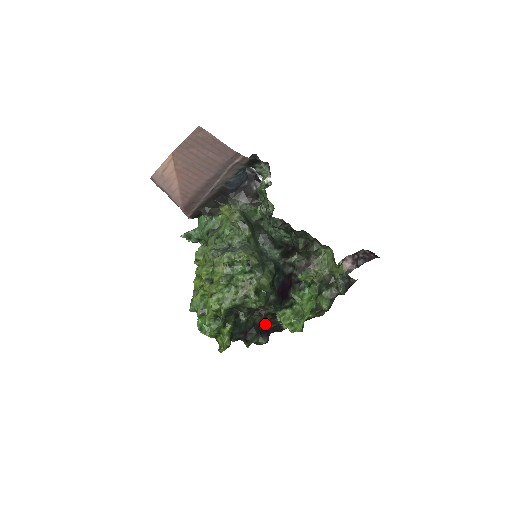
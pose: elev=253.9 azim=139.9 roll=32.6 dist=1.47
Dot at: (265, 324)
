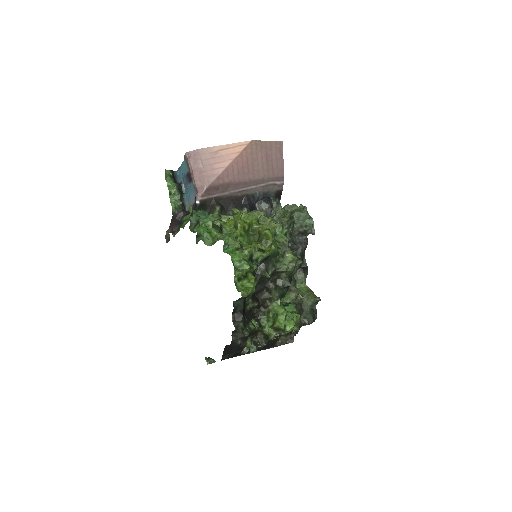
Dot at: occluded
